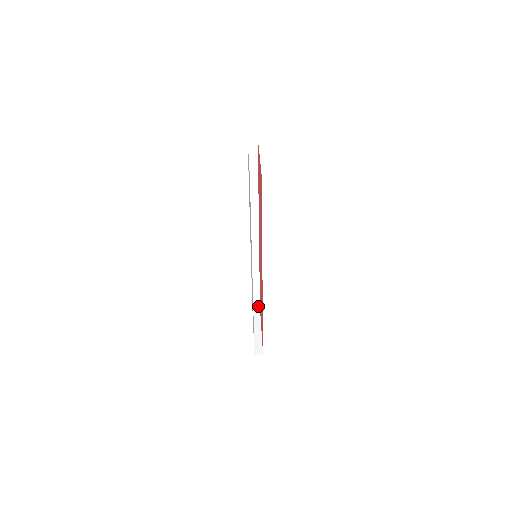
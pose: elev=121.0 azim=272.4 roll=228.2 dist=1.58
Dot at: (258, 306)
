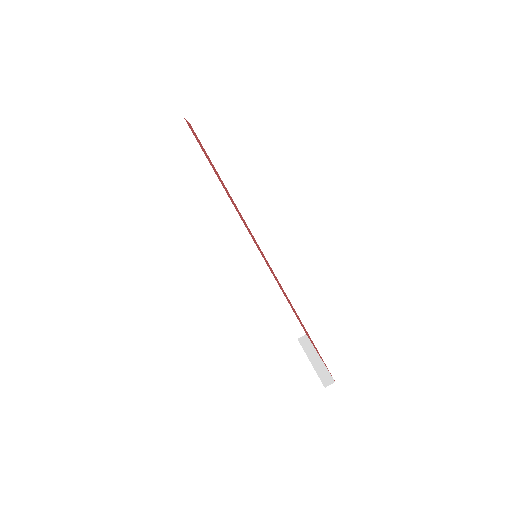
Dot at: (303, 334)
